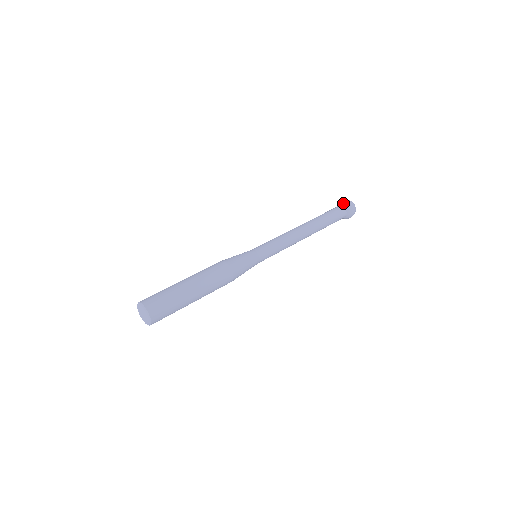
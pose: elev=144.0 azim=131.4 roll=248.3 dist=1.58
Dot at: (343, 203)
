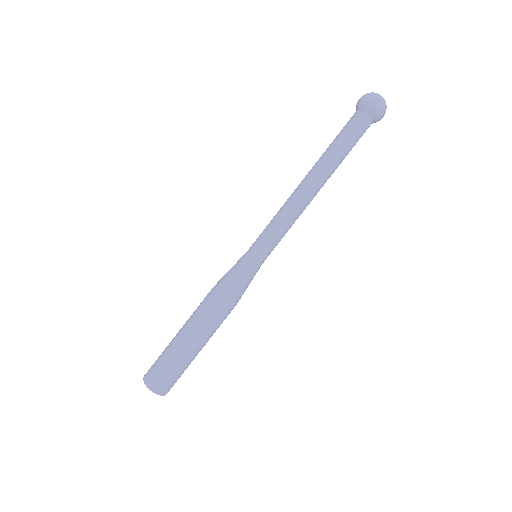
Dot at: (364, 107)
